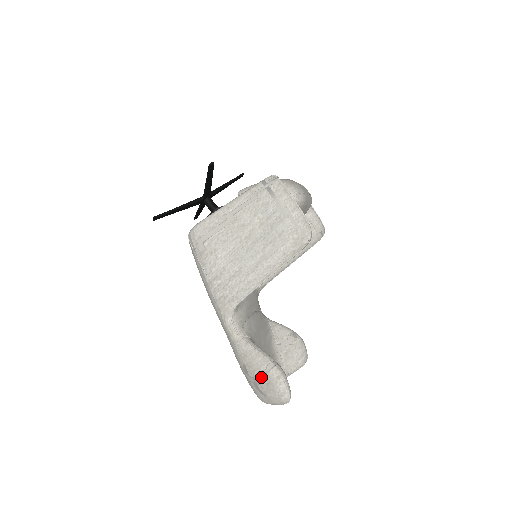
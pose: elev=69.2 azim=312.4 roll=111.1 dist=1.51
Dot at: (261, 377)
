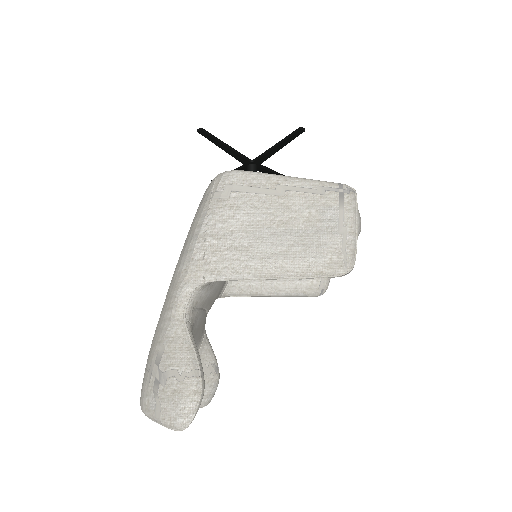
Dot at: (174, 378)
